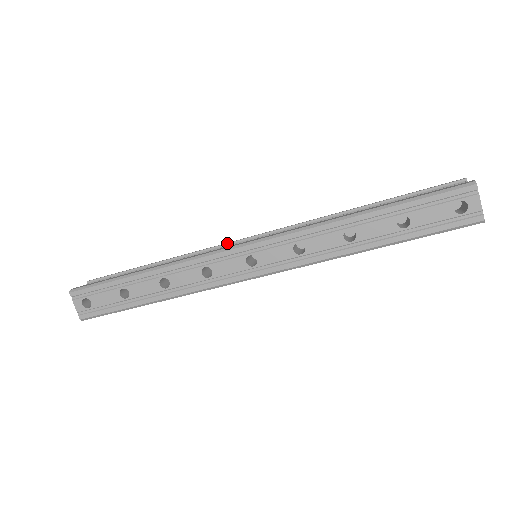
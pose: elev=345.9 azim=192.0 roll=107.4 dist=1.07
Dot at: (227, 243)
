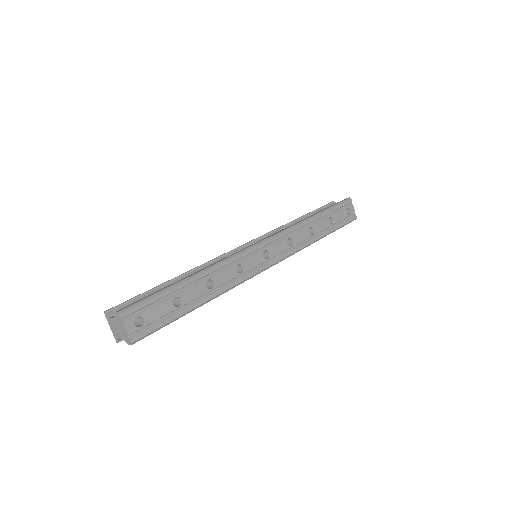
Dot at: (228, 252)
